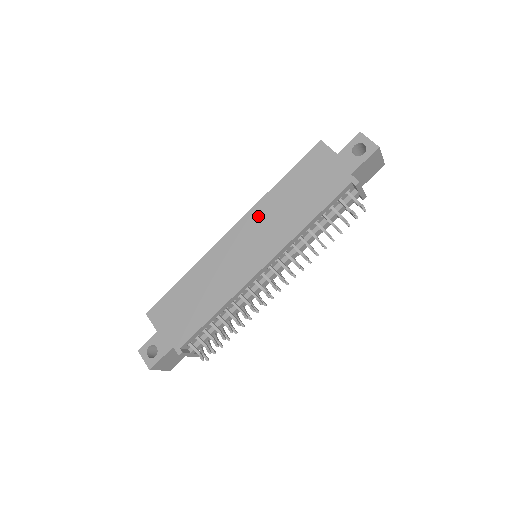
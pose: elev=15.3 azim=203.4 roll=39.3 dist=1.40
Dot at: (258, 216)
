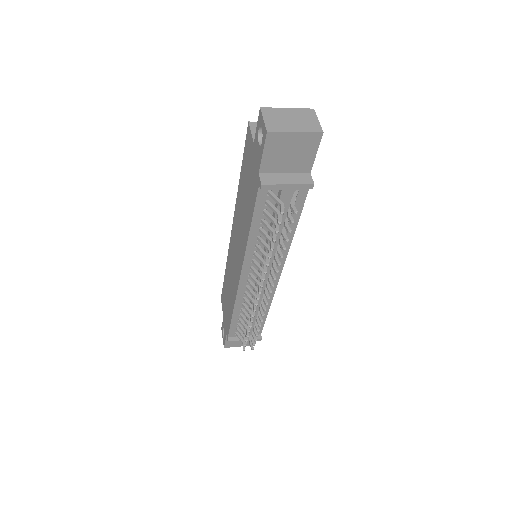
Dot at: (236, 219)
